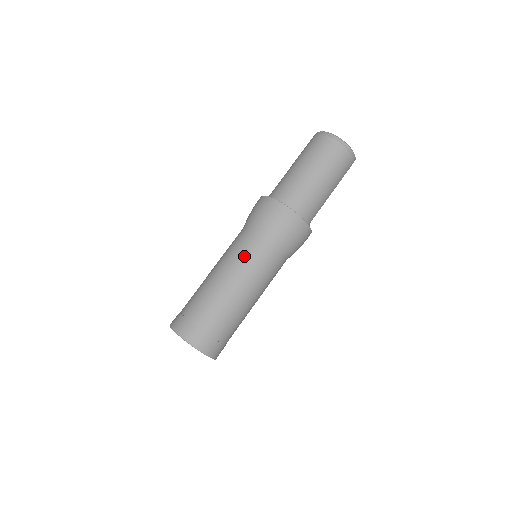
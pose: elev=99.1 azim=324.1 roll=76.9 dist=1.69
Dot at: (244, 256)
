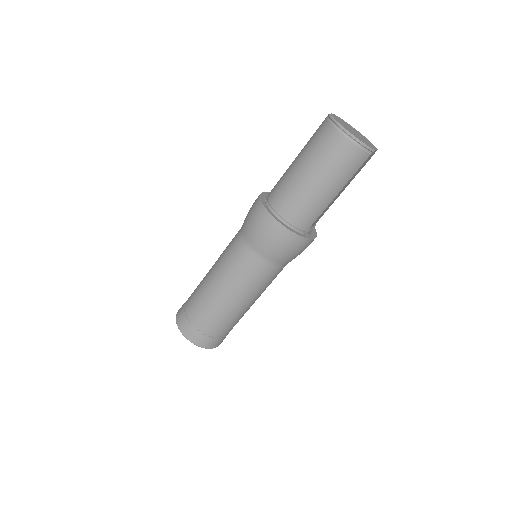
Dot at: (230, 261)
